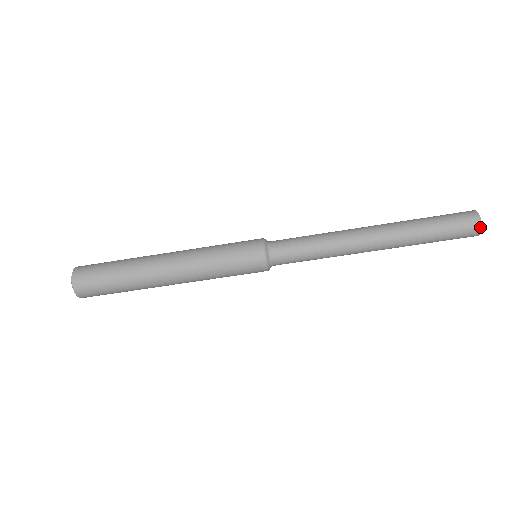
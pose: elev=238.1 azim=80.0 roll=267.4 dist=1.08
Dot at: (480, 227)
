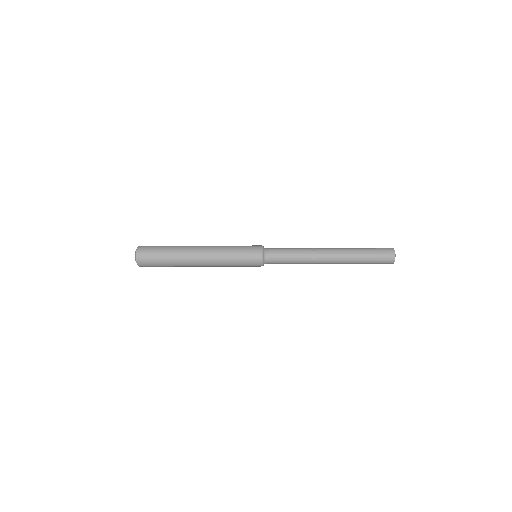
Dot at: occluded
